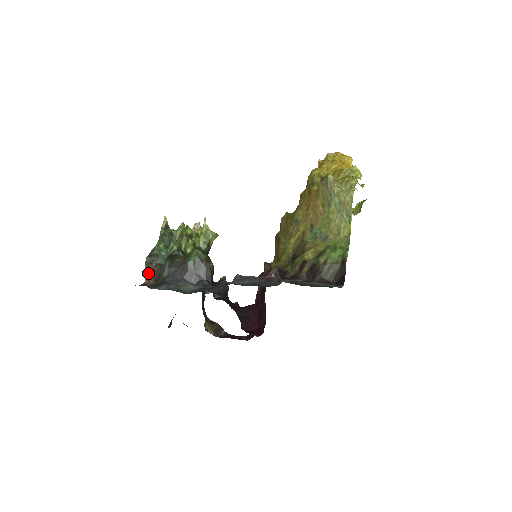
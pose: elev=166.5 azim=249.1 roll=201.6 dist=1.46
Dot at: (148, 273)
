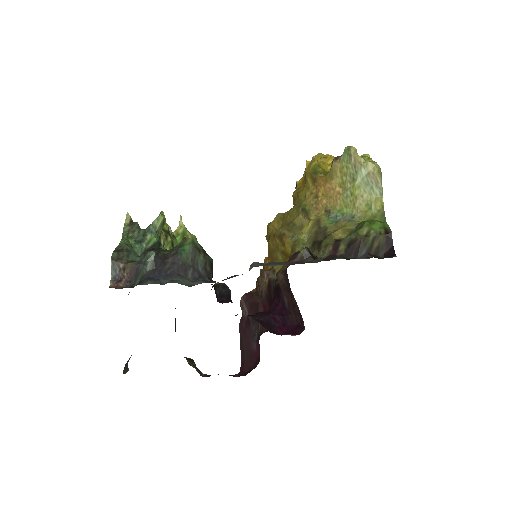
Dot at: (115, 274)
